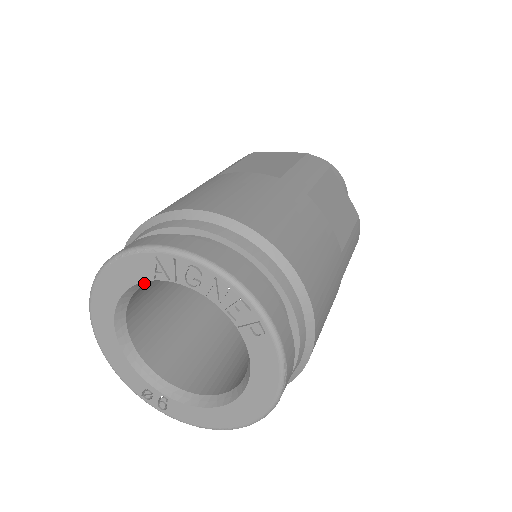
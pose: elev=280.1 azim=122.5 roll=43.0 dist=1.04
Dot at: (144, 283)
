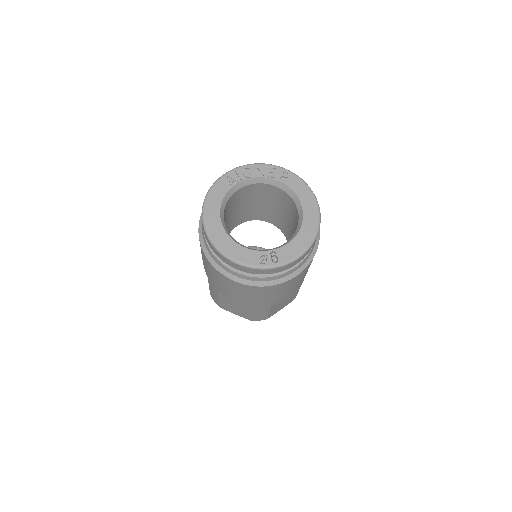
Dot at: (227, 197)
